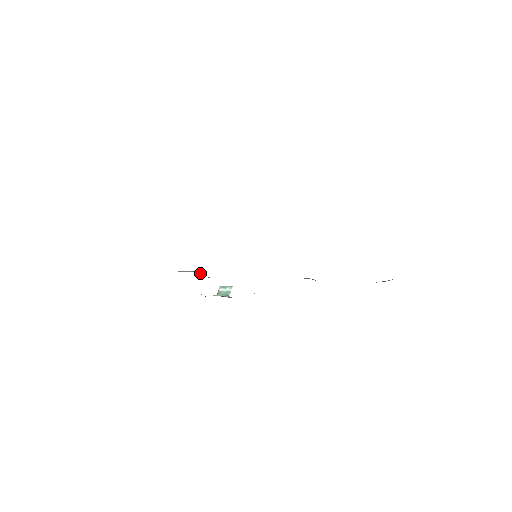
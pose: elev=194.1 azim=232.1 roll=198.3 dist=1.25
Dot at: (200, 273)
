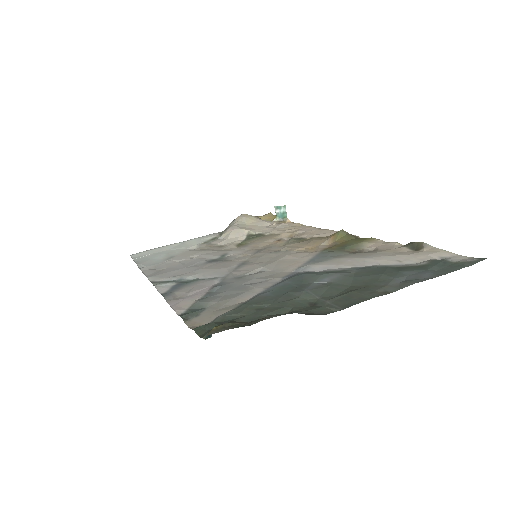
Dot at: (237, 233)
